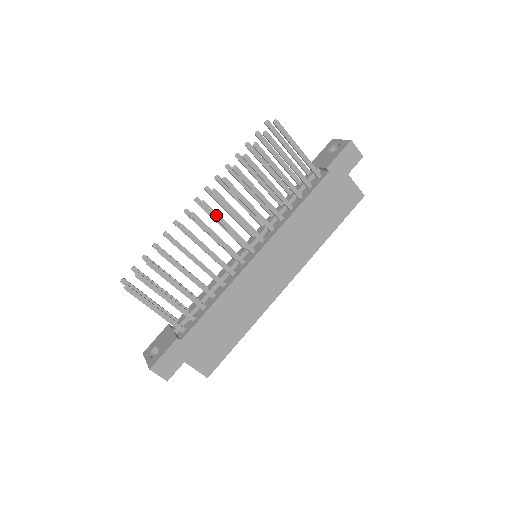
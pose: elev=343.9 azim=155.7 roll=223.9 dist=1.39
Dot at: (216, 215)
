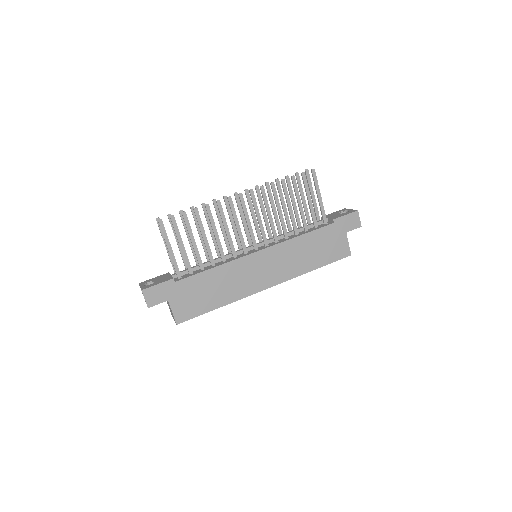
Dot at: (245, 208)
